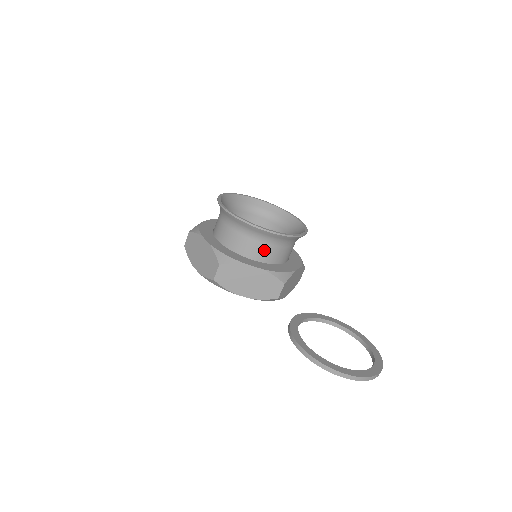
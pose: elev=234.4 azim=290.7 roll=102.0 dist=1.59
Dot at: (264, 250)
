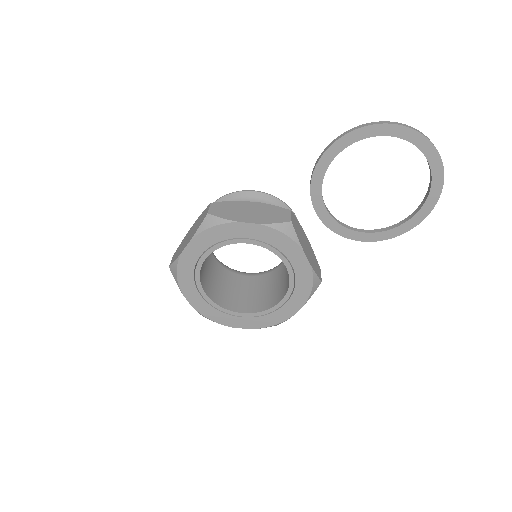
Dot at: occluded
